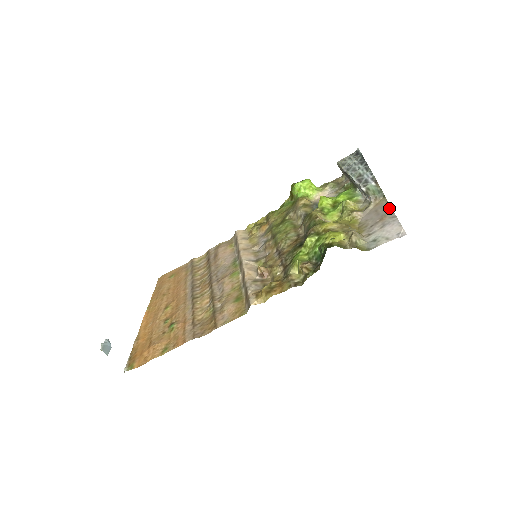
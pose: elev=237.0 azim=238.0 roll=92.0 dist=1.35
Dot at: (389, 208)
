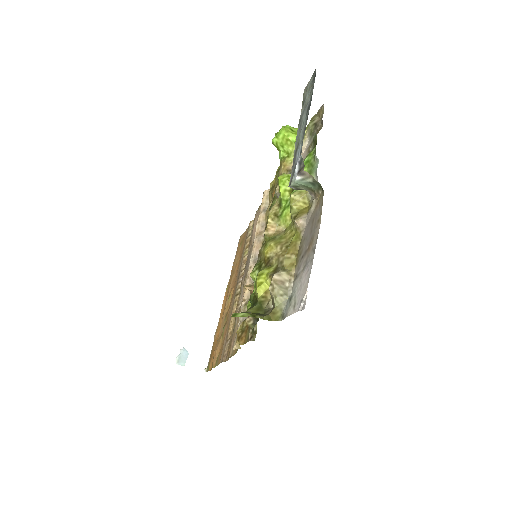
Dot at: (318, 223)
